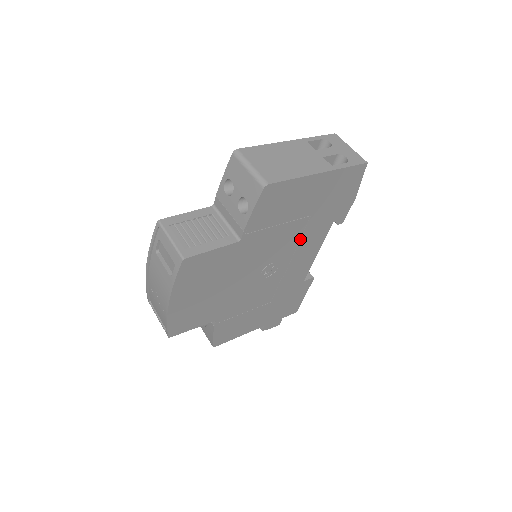
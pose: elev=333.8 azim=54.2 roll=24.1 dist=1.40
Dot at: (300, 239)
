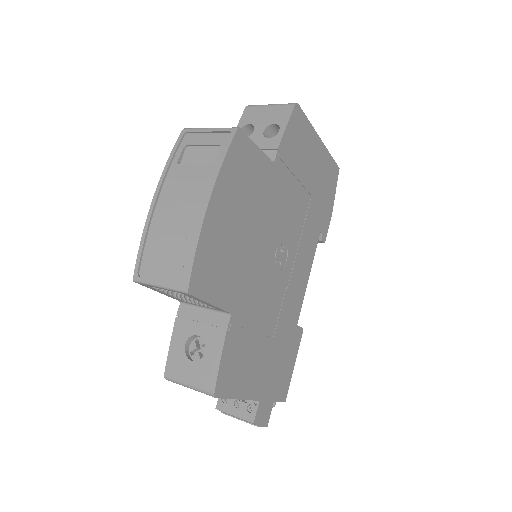
Dot at: (303, 228)
